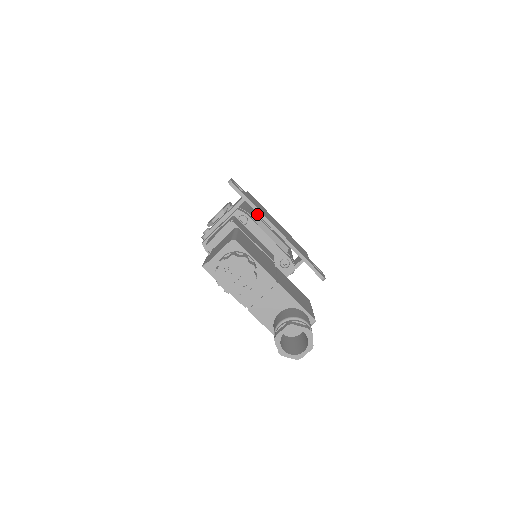
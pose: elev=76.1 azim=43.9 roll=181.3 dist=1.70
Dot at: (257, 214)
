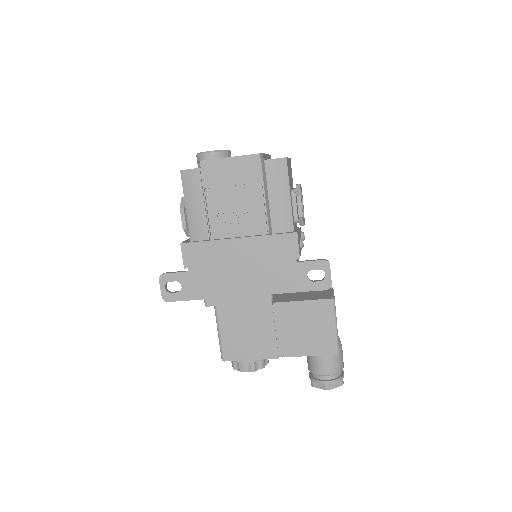
Dot at: occluded
